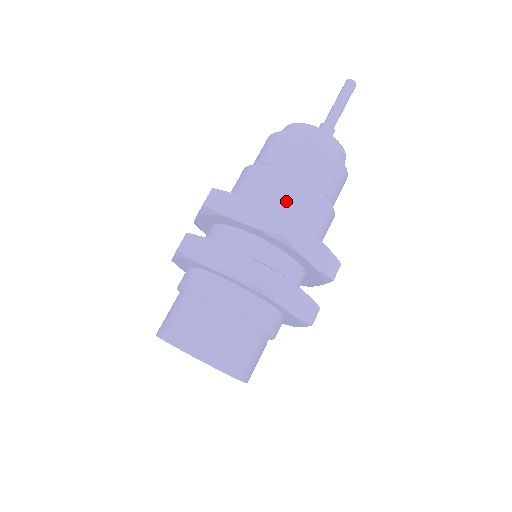
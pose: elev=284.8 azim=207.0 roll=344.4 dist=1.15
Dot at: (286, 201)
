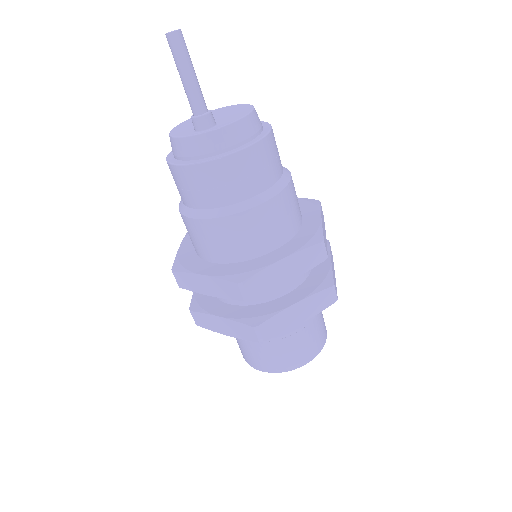
Dot at: (228, 245)
